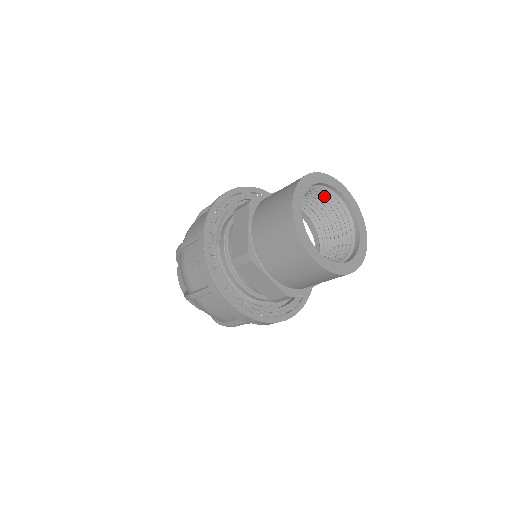
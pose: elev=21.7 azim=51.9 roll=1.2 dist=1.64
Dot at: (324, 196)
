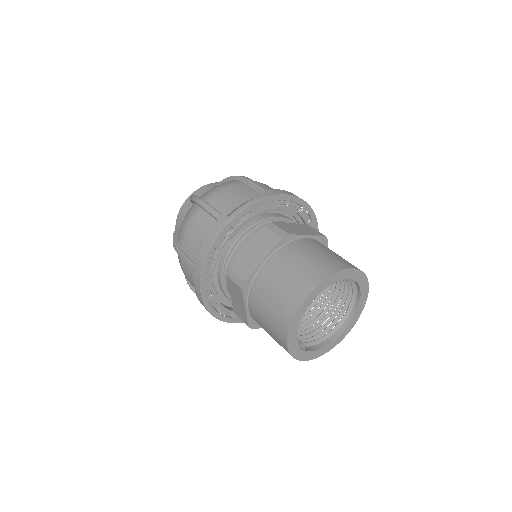
Dot at: occluded
